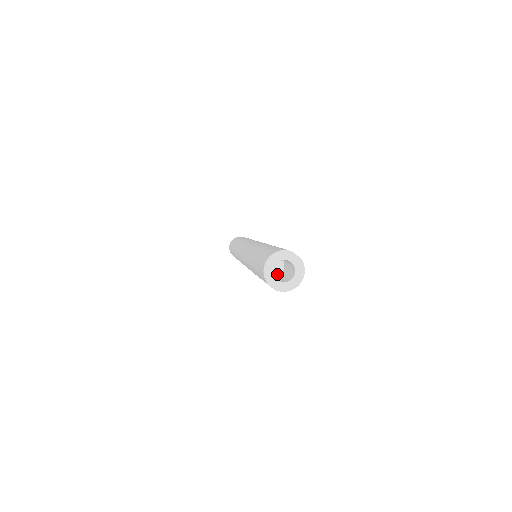
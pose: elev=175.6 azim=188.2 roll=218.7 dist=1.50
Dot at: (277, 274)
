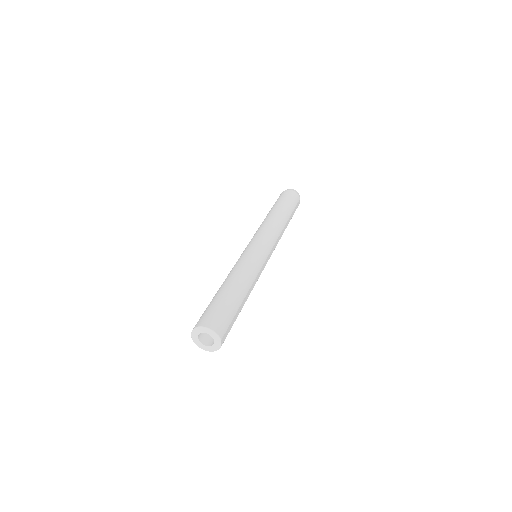
Dot at: occluded
